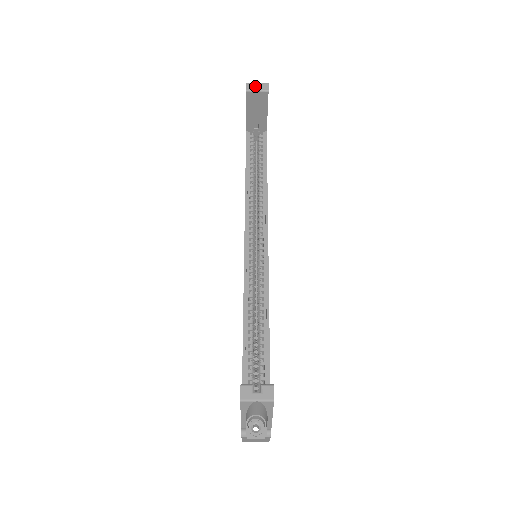
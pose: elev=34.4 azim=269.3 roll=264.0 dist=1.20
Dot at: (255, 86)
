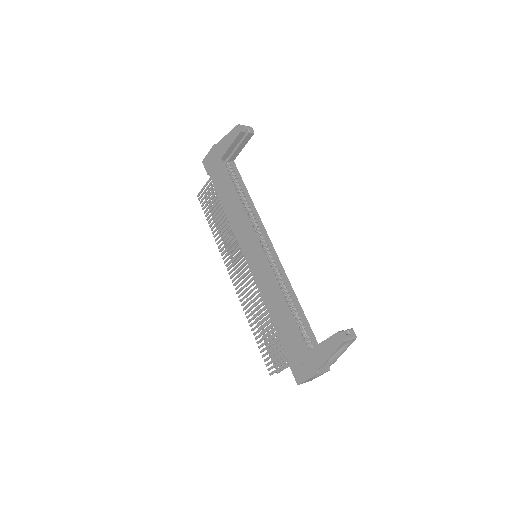
Dot at: (245, 128)
